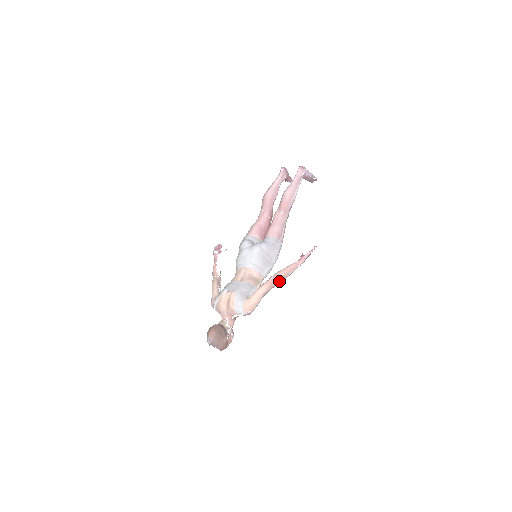
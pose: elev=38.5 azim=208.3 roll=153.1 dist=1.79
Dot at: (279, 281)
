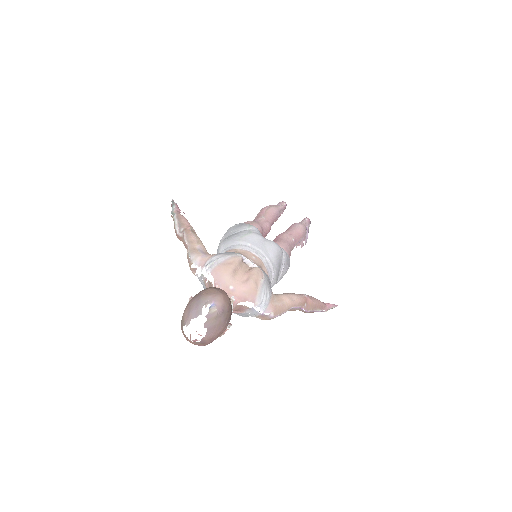
Dot at: (309, 308)
